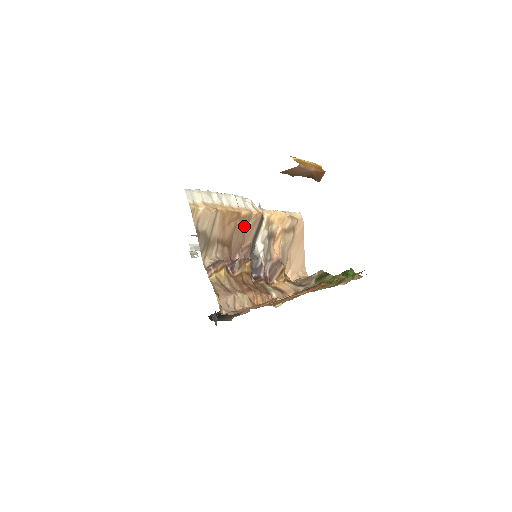
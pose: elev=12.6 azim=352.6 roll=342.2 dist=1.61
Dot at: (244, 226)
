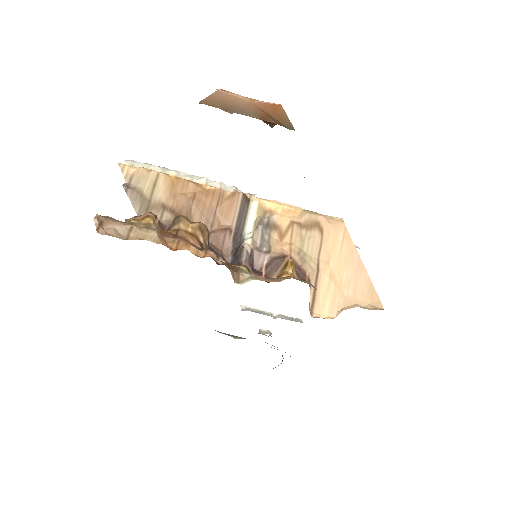
Dot at: (214, 203)
